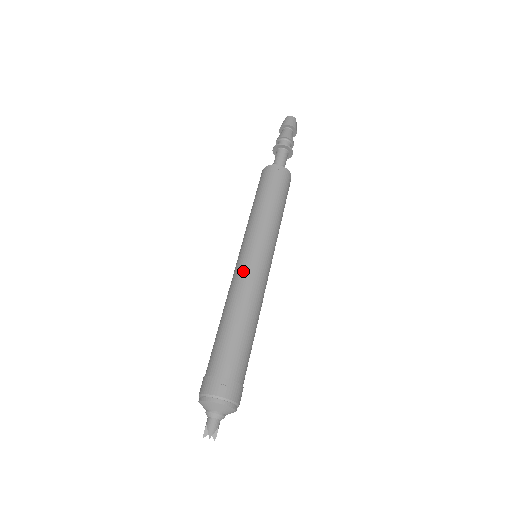
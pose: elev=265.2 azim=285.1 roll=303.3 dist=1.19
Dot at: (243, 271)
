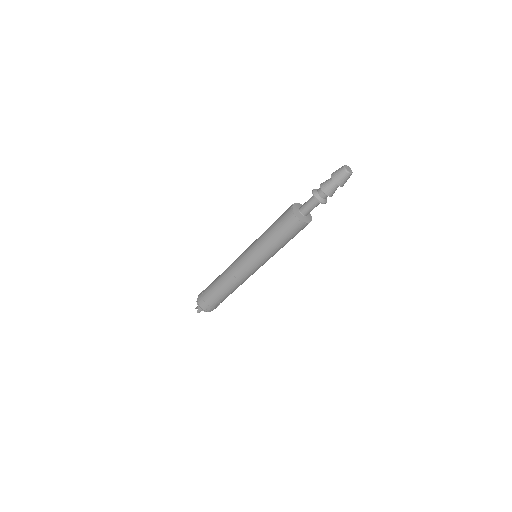
Dot at: (240, 271)
